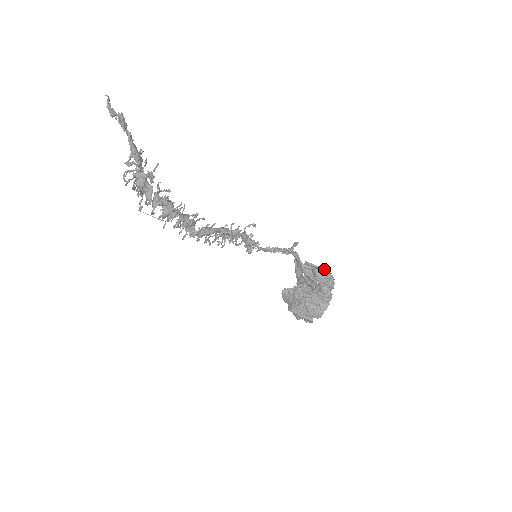
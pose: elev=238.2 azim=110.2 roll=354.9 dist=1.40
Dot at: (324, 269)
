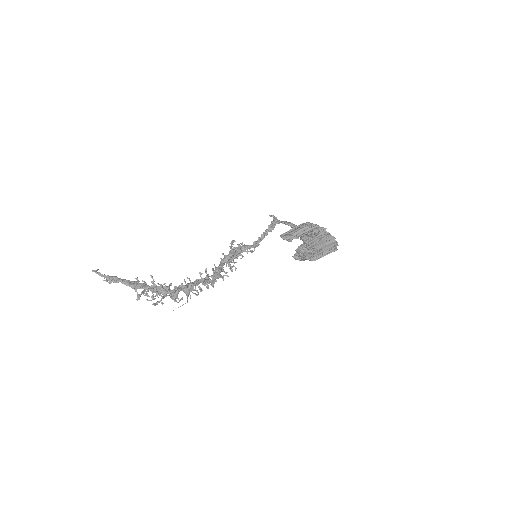
Dot at: (296, 227)
